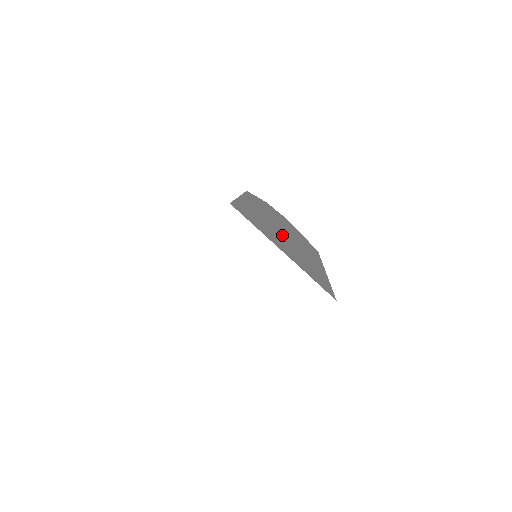
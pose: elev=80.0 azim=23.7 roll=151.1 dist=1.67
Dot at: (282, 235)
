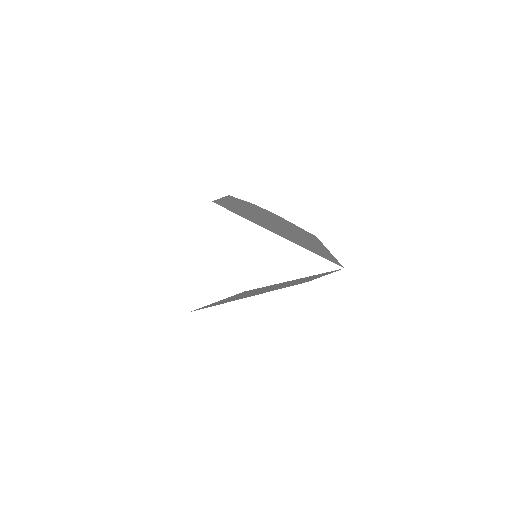
Dot at: (273, 224)
